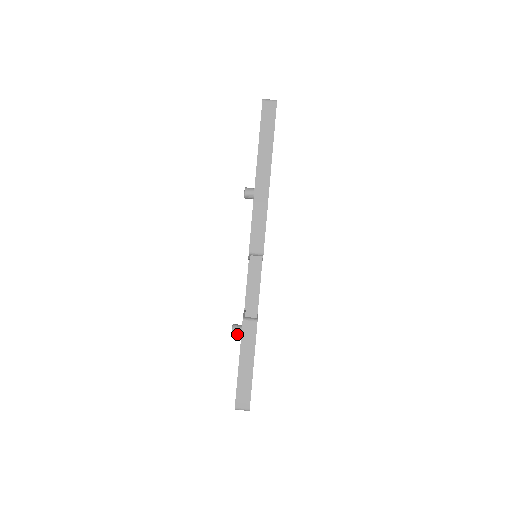
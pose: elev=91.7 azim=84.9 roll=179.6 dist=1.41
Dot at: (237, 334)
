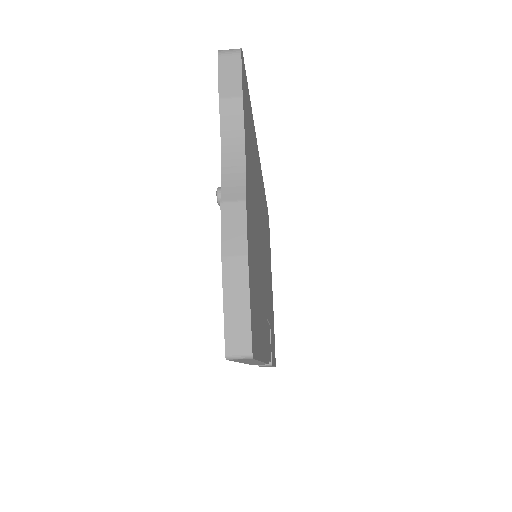
Dot at: occluded
